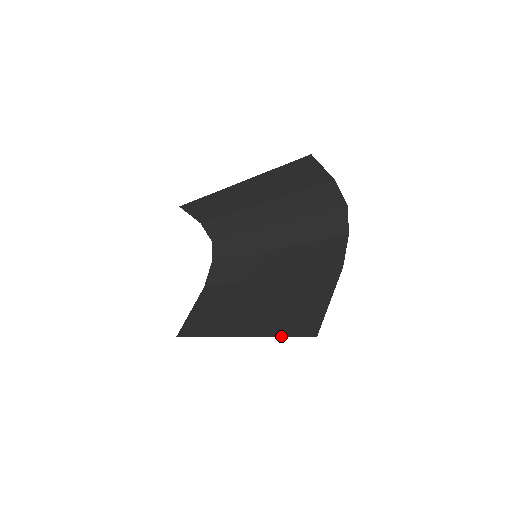
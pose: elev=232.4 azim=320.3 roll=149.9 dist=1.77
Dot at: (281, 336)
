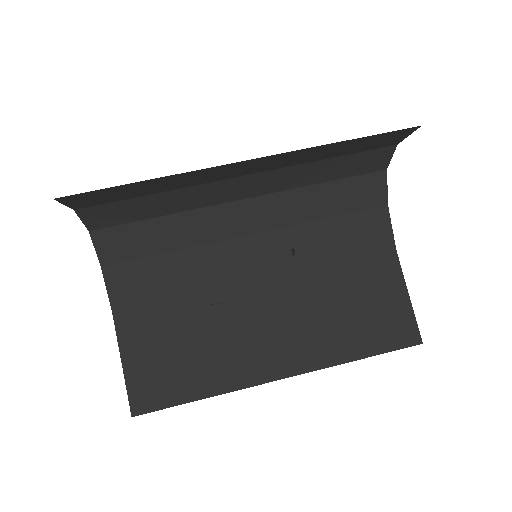
Dot at: (370, 356)
